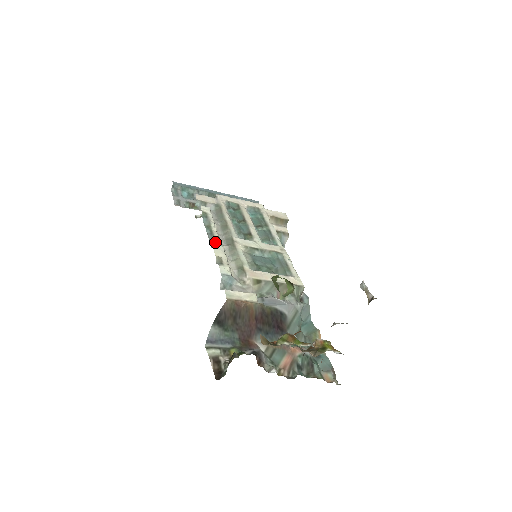
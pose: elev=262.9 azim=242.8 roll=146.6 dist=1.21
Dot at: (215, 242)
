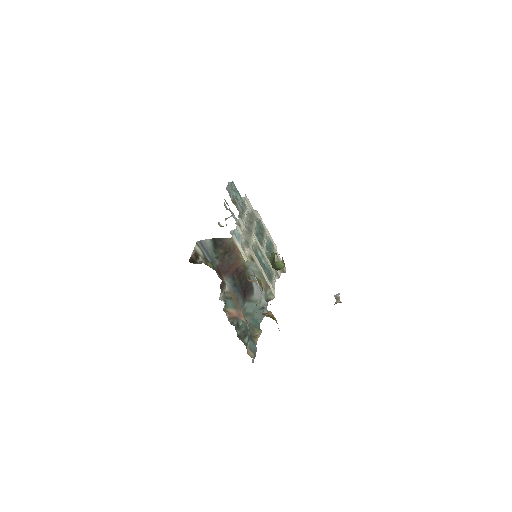
Dot at: (242, 217)
